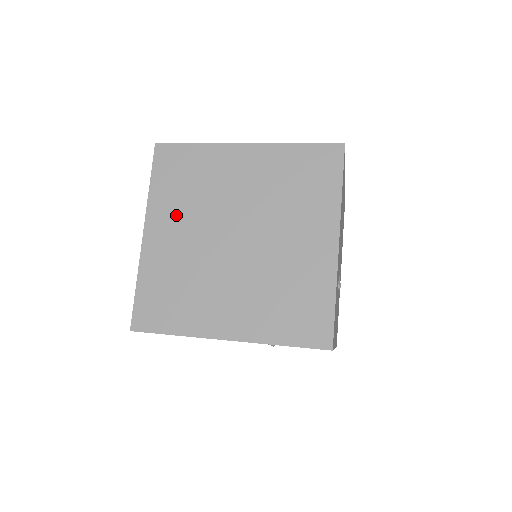
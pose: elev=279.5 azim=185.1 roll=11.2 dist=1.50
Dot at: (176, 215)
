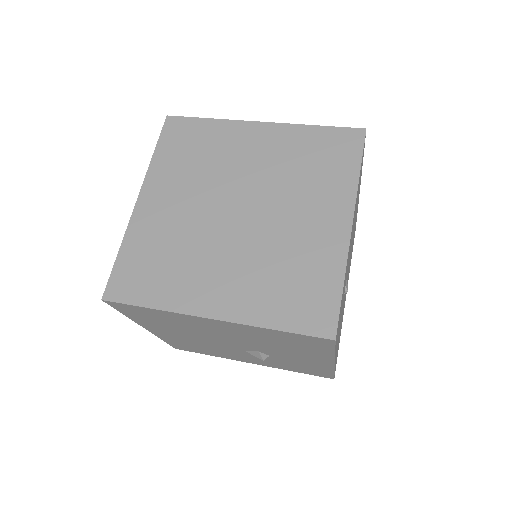
Dot at: (176, 184)
